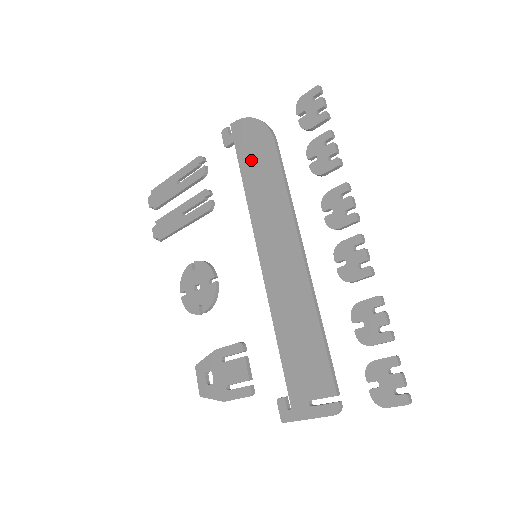
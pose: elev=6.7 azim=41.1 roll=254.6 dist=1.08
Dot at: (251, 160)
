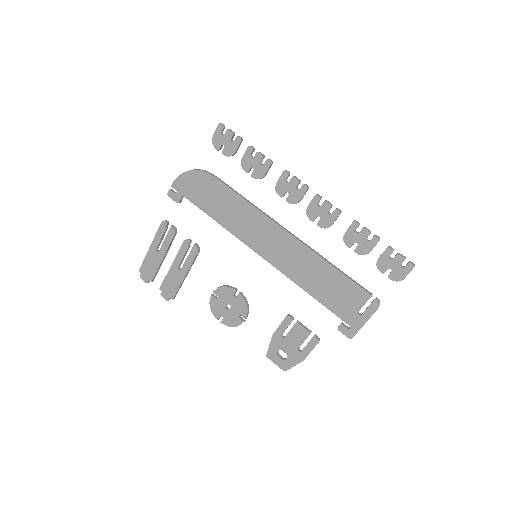
Dot at: (206, 199)
